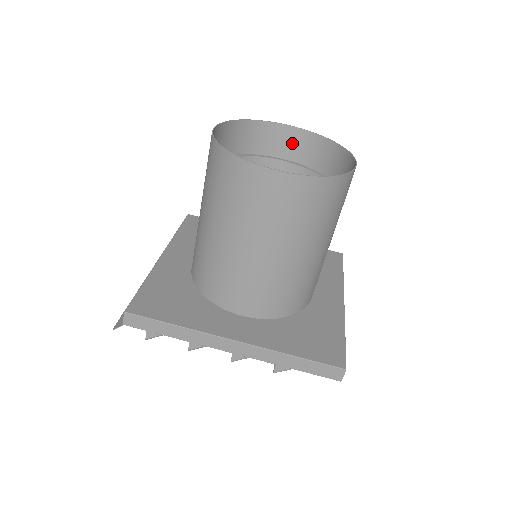
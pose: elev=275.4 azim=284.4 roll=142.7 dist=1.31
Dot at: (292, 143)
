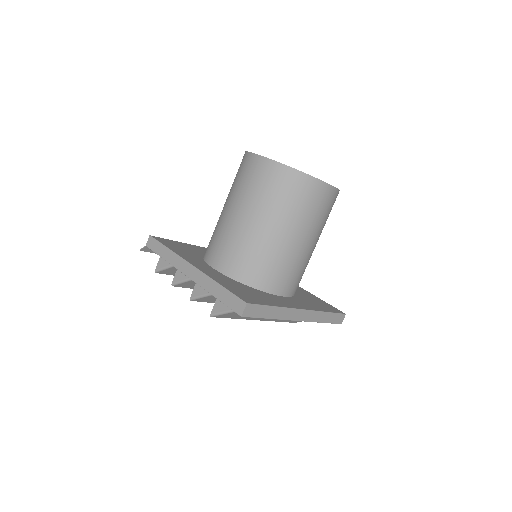
Dot at: occluded
